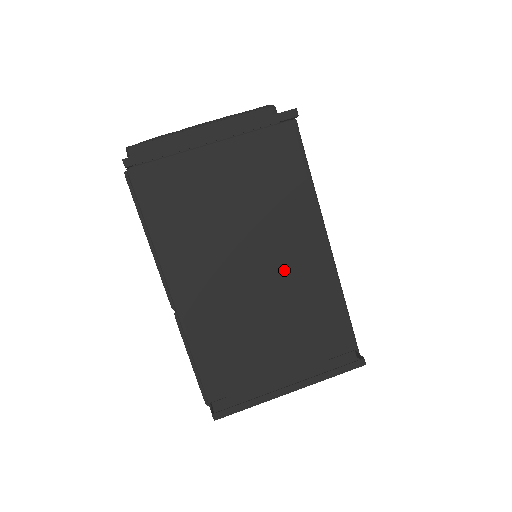
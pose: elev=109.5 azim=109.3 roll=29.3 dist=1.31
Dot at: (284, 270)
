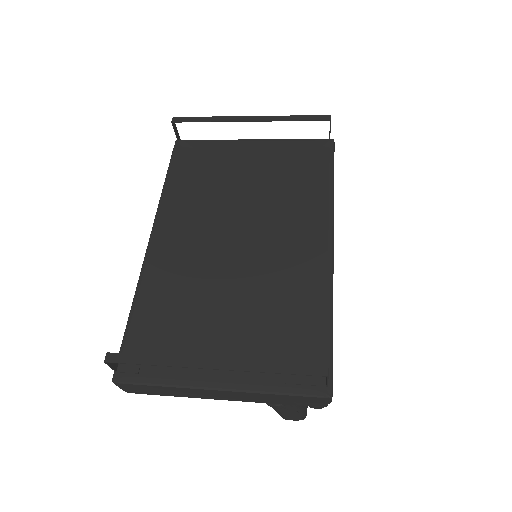
Dot at: (272, 251)
